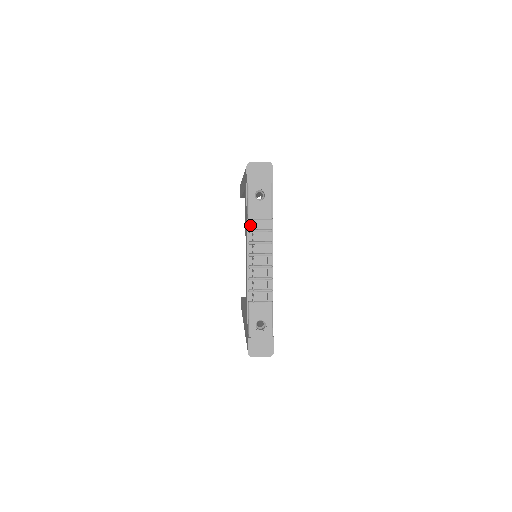
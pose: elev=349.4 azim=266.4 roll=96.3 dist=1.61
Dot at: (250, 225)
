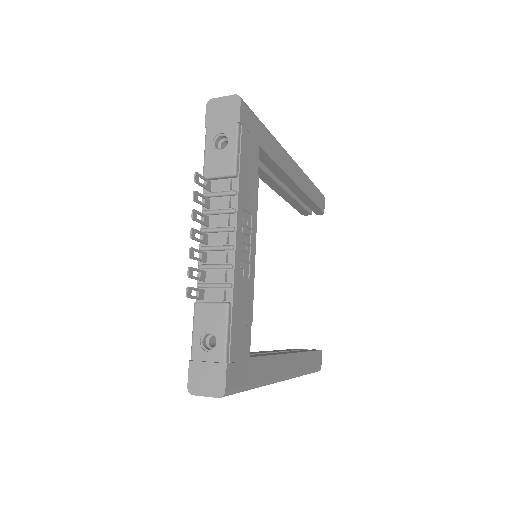
Dot at: (208, 187)
